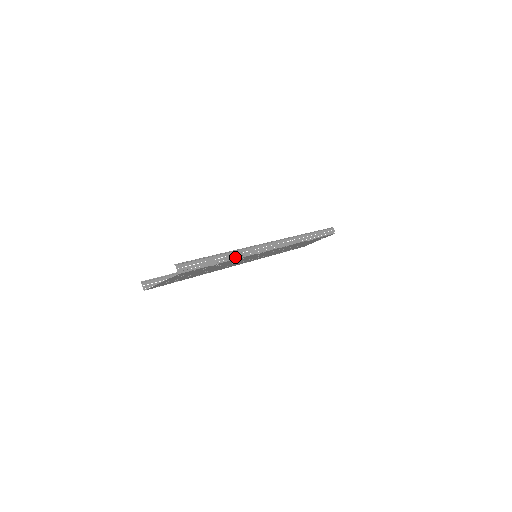
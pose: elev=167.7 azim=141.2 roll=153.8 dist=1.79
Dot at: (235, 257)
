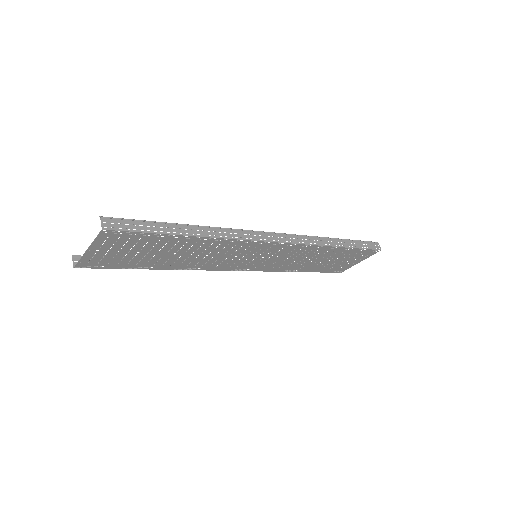
Dot at: occluded
